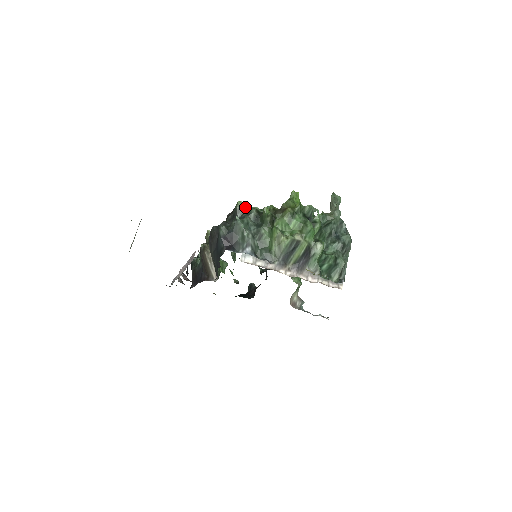
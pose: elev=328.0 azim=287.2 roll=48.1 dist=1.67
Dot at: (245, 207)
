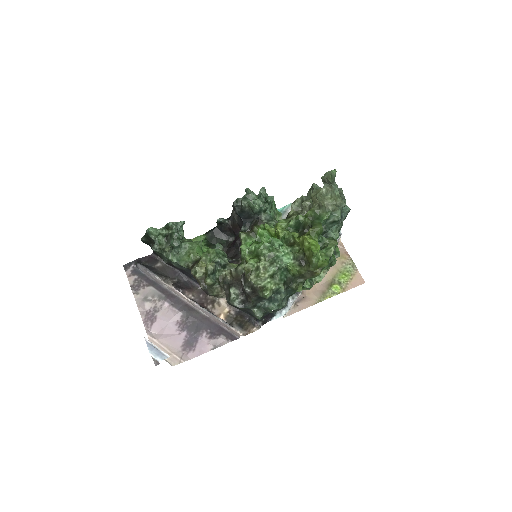
Dot at: (272, 291)
